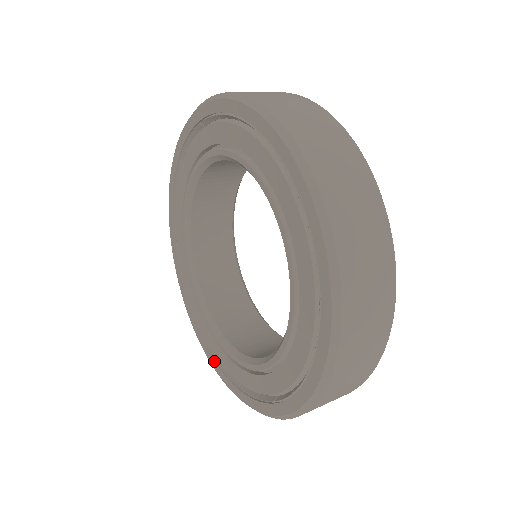
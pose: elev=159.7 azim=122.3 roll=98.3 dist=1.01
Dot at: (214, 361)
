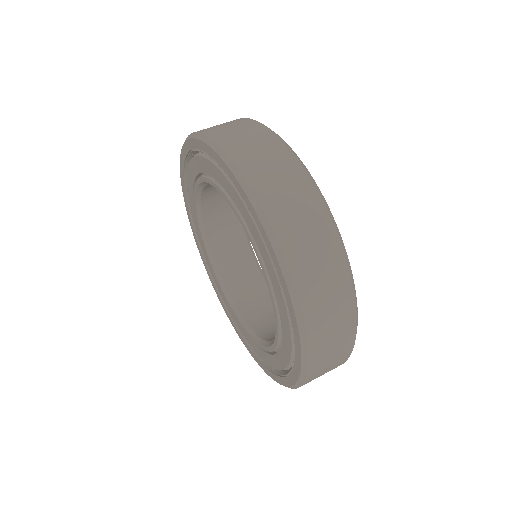
Dot at: (266, 369)
